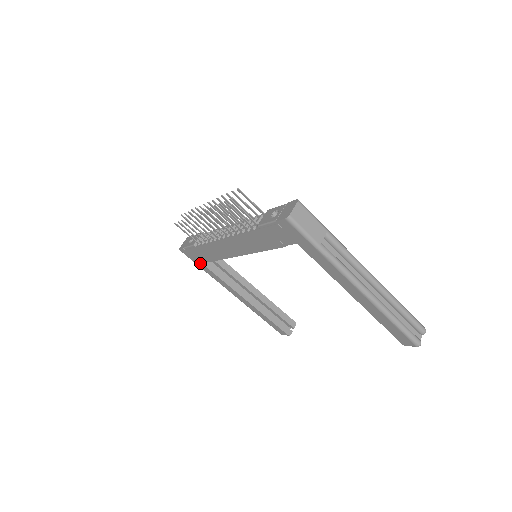
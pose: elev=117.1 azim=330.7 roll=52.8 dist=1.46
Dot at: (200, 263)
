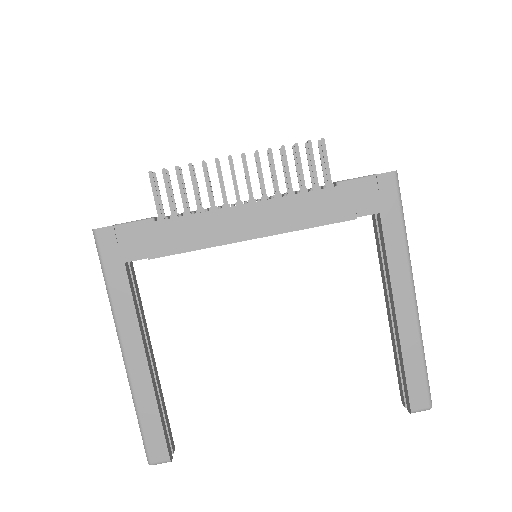
Dot at: (119, 263)
